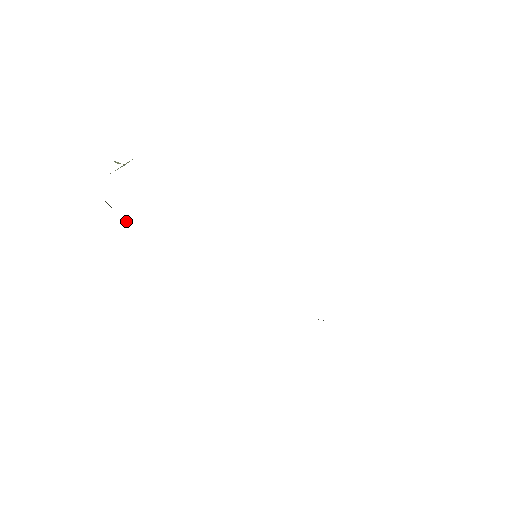
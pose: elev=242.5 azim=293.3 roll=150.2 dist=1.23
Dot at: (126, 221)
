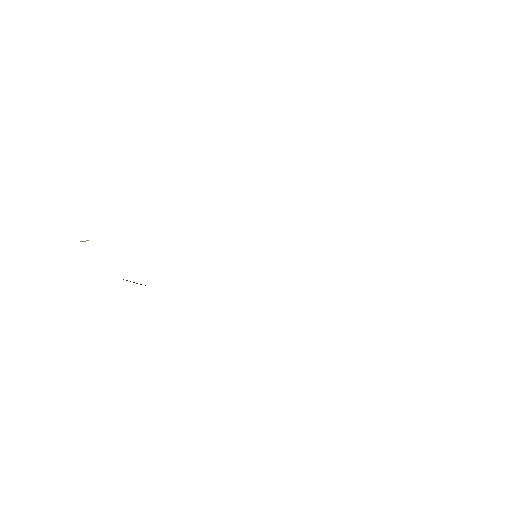
Dot at: occluded
